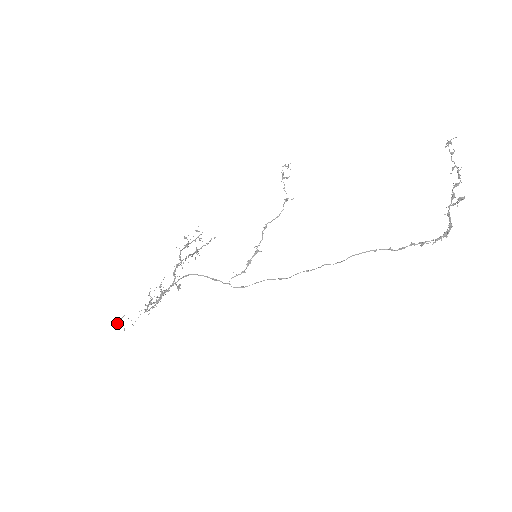
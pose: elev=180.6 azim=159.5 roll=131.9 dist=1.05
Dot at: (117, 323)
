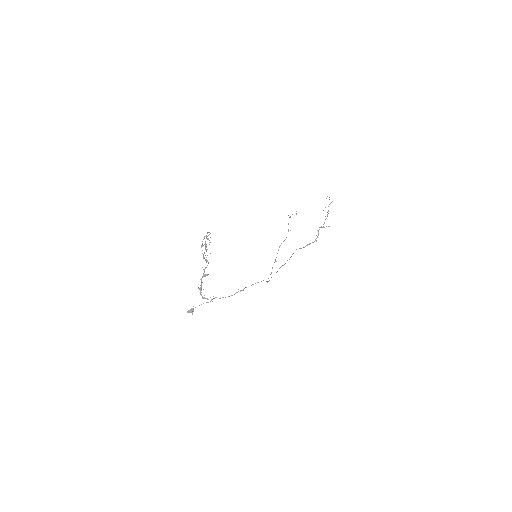
Dot at: (193, 311)
